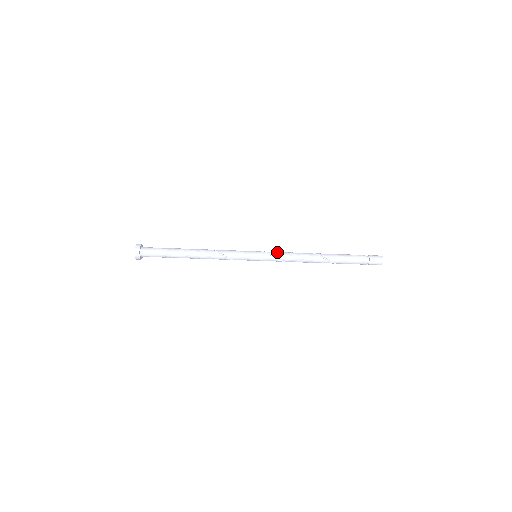
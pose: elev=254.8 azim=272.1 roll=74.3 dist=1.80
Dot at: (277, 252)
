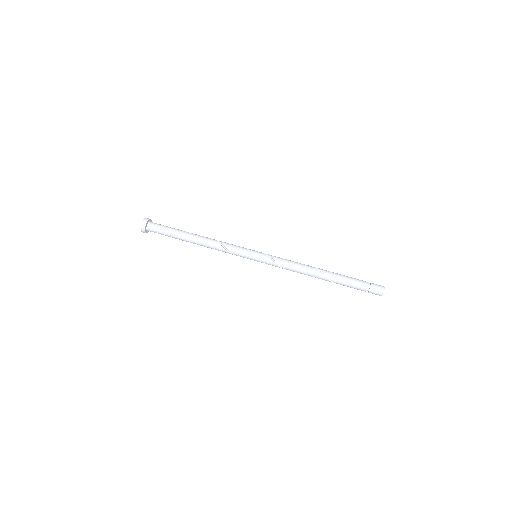
Dot at: (278, 257)
